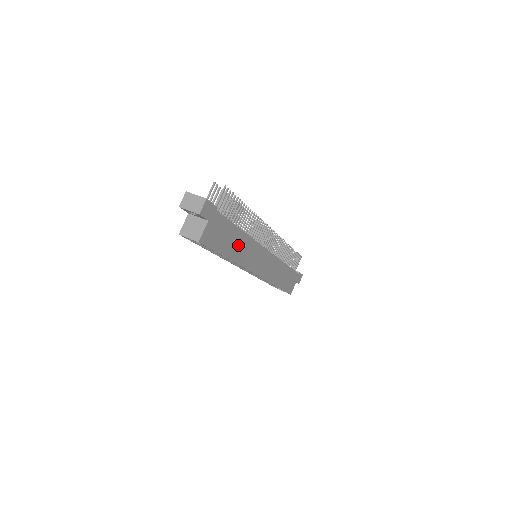
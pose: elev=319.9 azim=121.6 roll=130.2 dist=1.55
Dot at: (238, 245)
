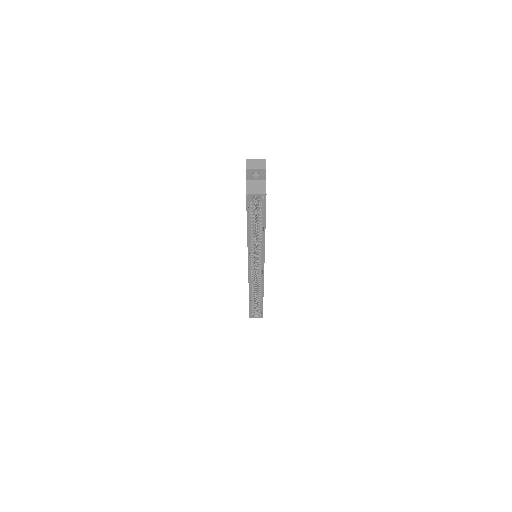
Dot at: occluded
